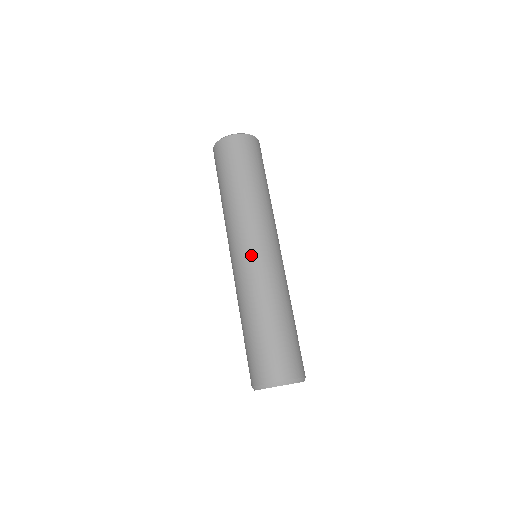
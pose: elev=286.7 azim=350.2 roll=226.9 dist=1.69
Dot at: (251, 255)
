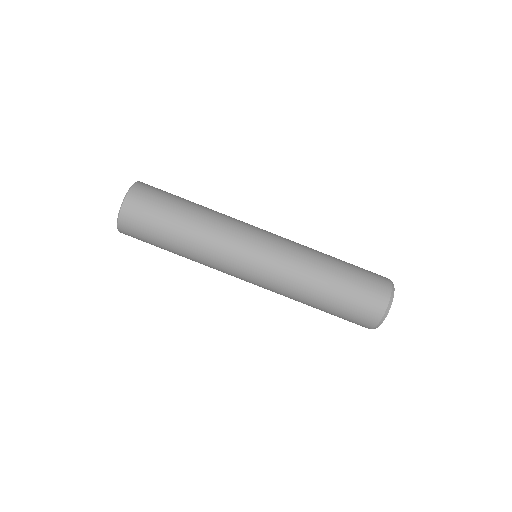
Dot at: (267, 245)
